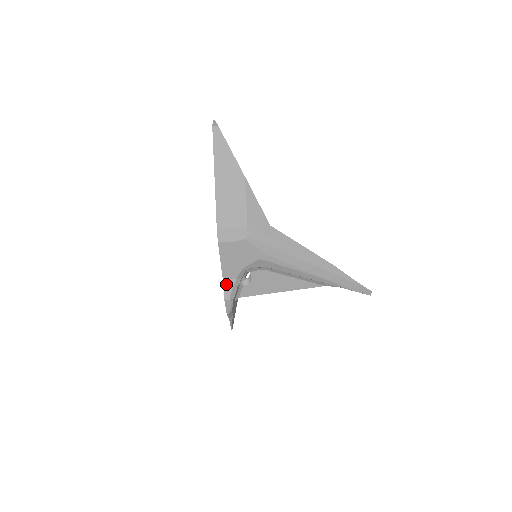
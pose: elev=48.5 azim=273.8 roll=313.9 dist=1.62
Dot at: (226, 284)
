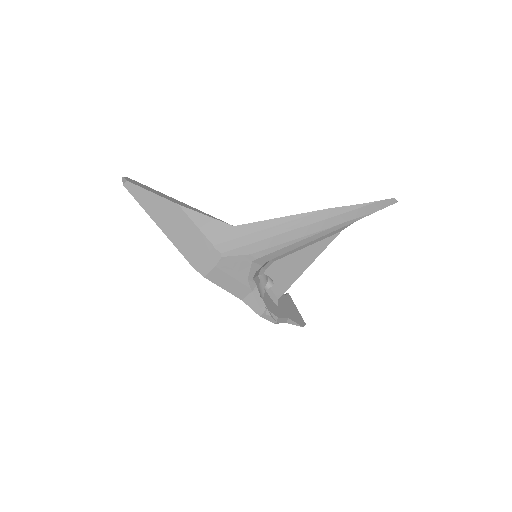
Dot at: (248, 302)
